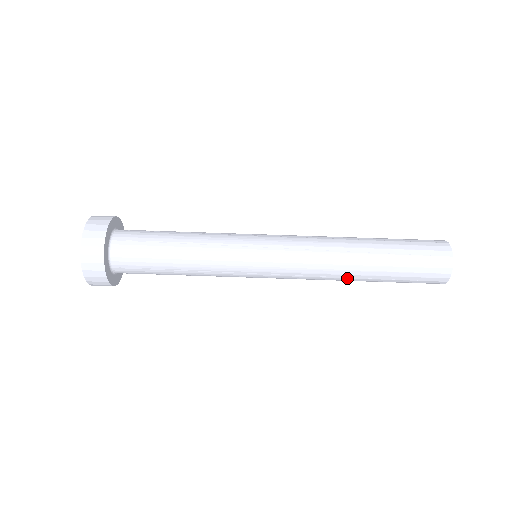
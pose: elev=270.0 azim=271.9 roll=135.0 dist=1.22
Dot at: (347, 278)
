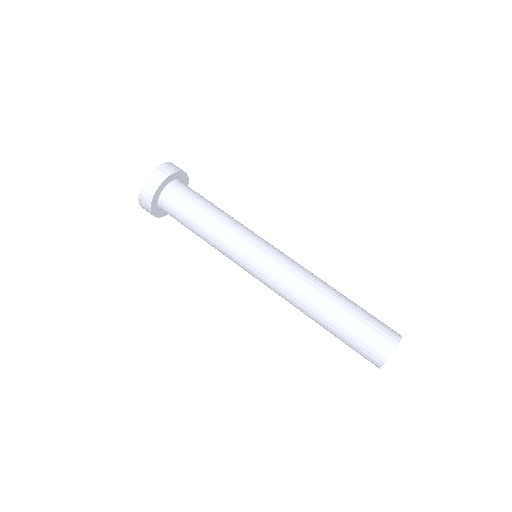
Dot at: (307, 311)
